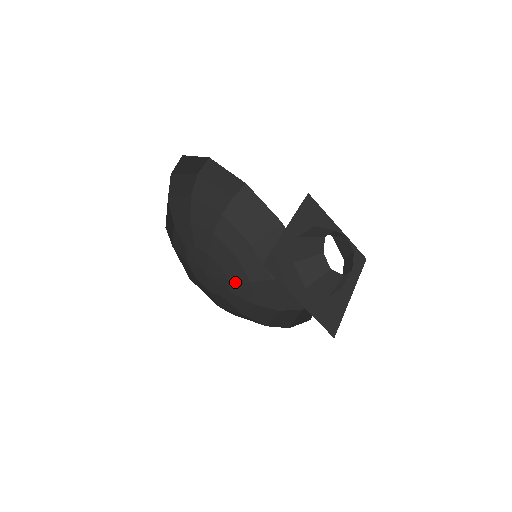
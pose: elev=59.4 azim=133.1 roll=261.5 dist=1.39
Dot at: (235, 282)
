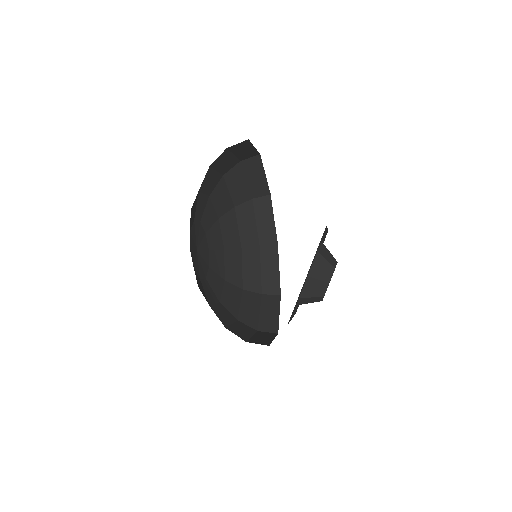
Dot at: (210, 231)
